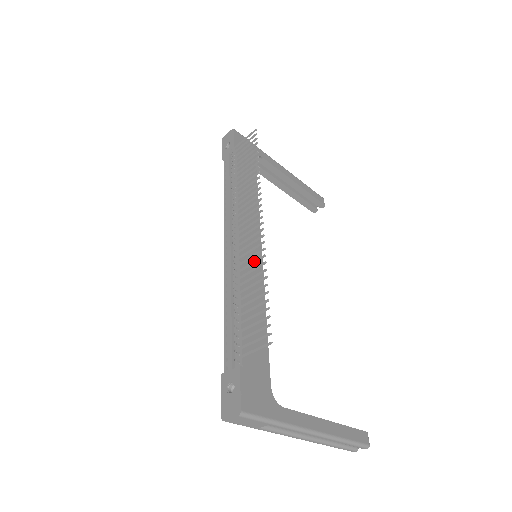
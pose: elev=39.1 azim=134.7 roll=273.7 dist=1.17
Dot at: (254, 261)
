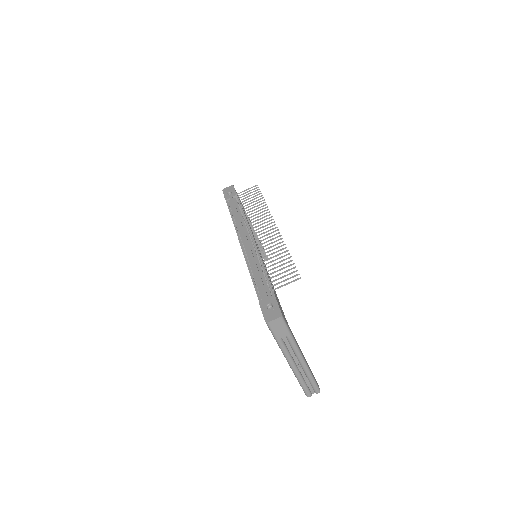
Dot at: (275, 244)
